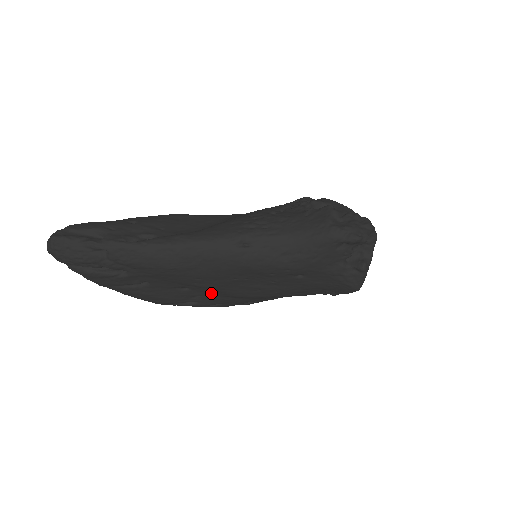
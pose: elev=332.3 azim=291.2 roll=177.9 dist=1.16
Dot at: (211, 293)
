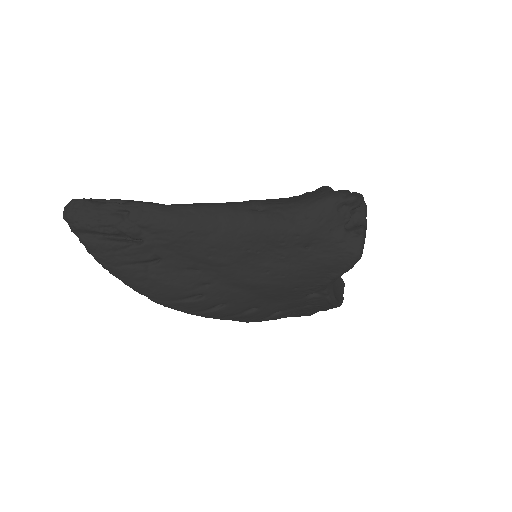
Dot at: (220, 278)
